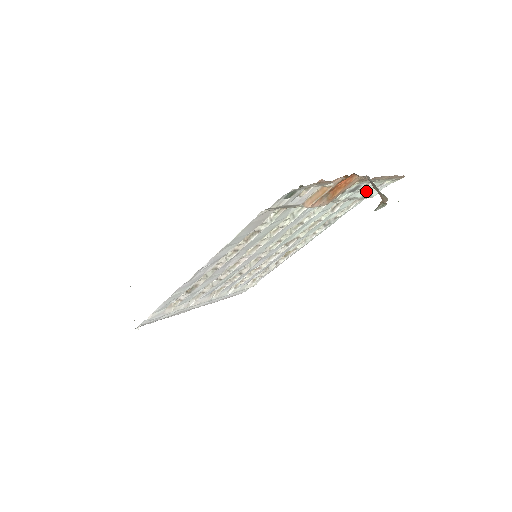
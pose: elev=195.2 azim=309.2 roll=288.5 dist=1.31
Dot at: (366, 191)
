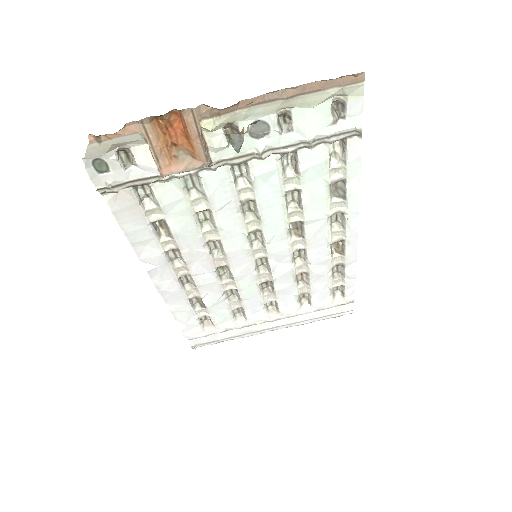
Dot at: (309, 126)
